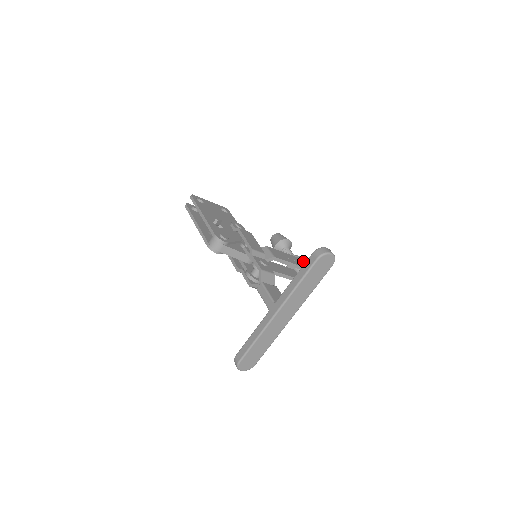
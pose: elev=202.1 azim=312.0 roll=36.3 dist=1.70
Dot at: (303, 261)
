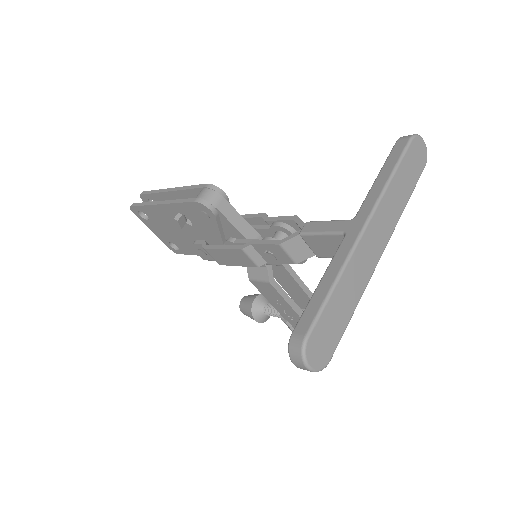
Dot at: occluded
